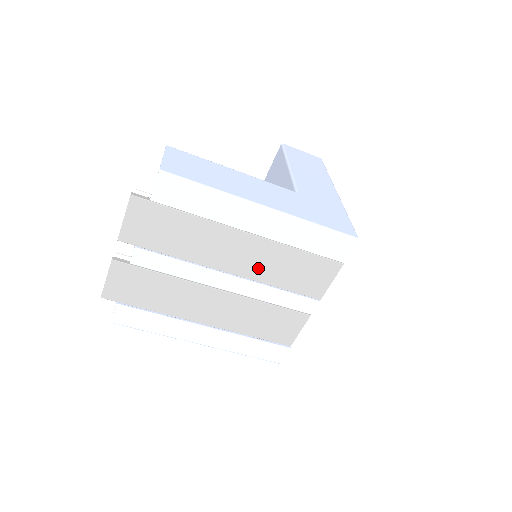
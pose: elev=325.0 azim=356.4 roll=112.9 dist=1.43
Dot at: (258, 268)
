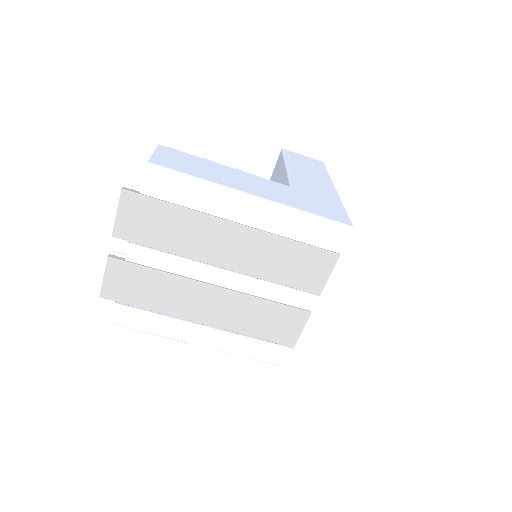
Dot at: (253, 262)
